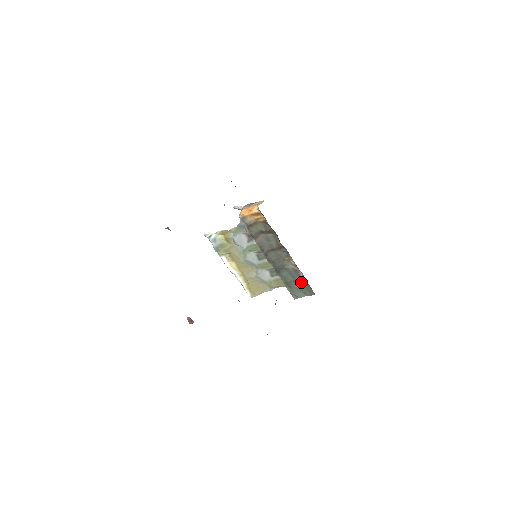
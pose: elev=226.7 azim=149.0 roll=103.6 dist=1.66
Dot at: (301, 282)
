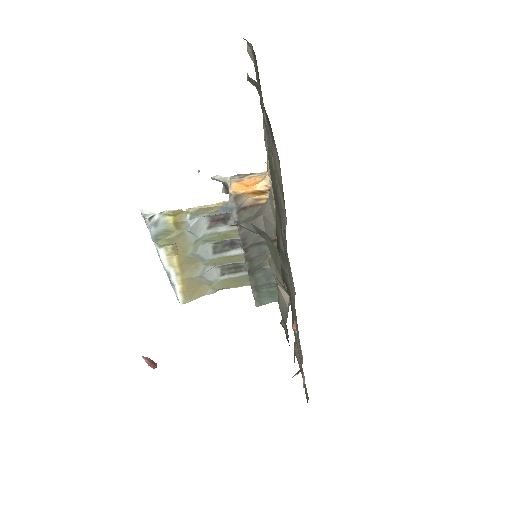
Dot at: occluded
